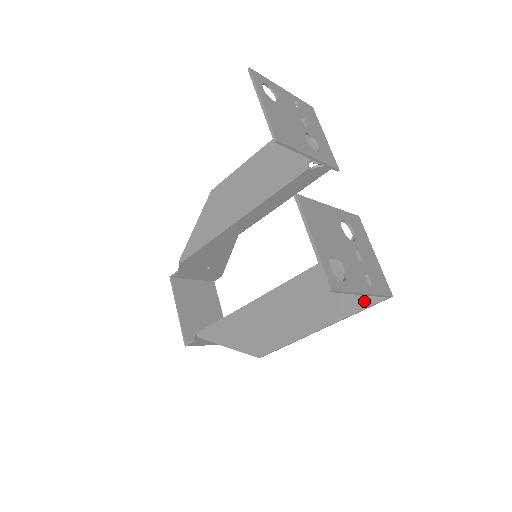
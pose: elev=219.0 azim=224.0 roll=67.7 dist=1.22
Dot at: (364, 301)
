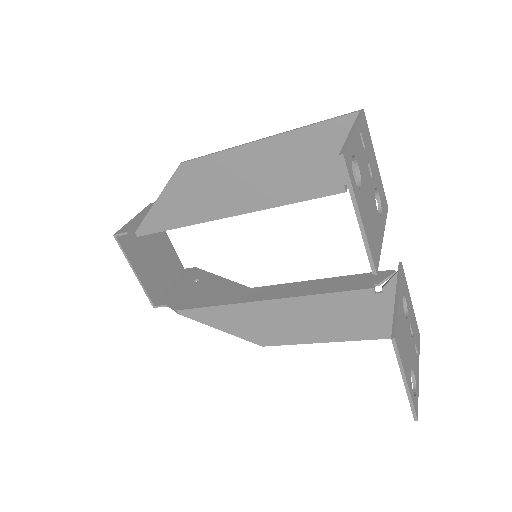
Dot at: (390, 333)
